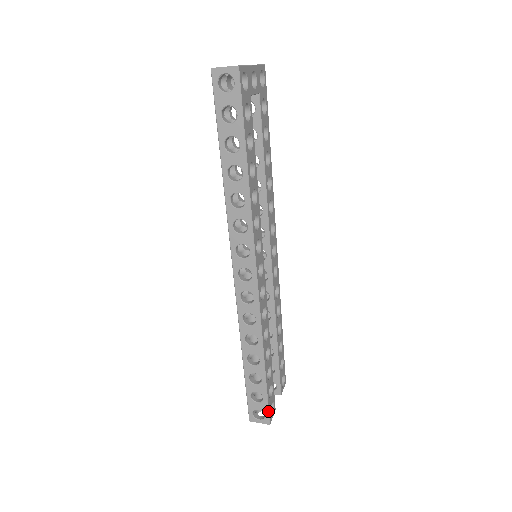
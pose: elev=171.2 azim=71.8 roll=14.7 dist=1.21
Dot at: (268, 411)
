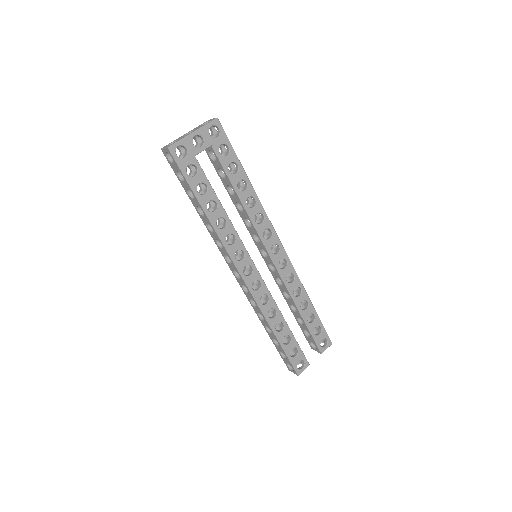
Dot at: (293, 366)
